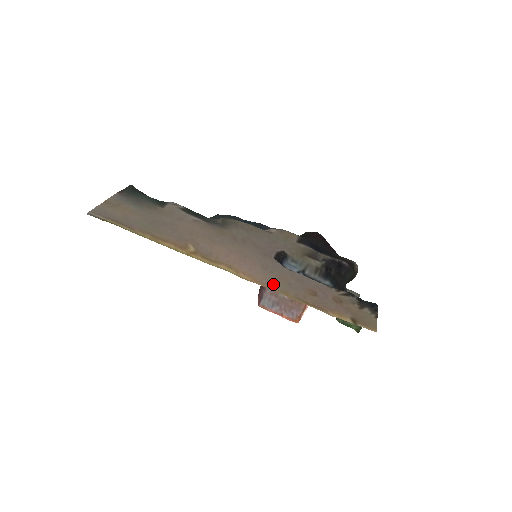
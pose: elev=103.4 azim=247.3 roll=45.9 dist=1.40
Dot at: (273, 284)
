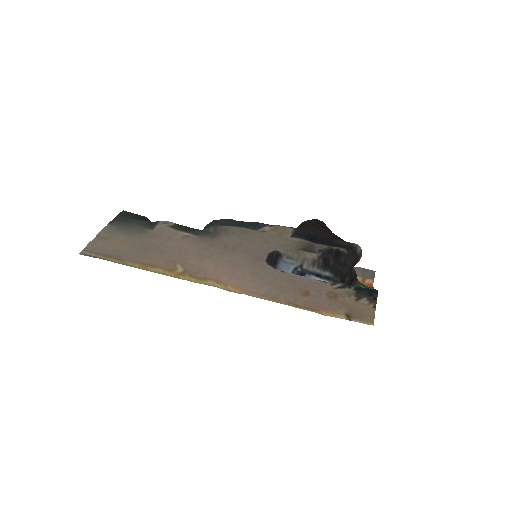
Dot at: (262, 291)
